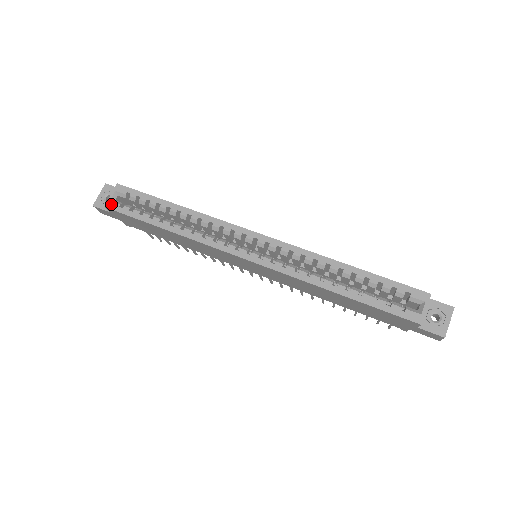
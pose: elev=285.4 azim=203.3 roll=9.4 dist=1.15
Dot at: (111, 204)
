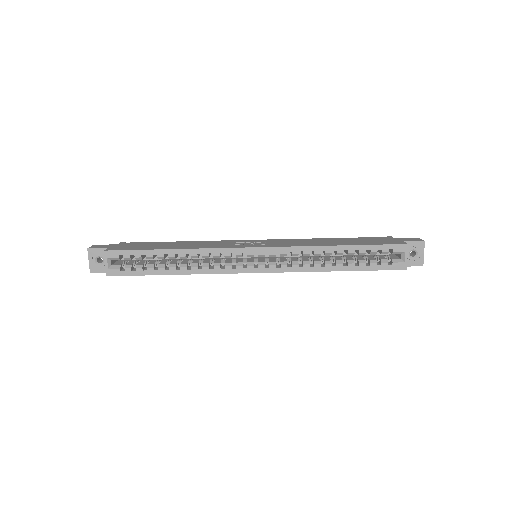
Dot at: (111, 272)
